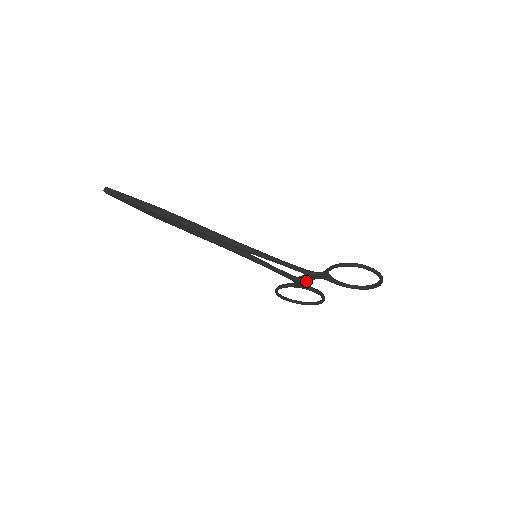
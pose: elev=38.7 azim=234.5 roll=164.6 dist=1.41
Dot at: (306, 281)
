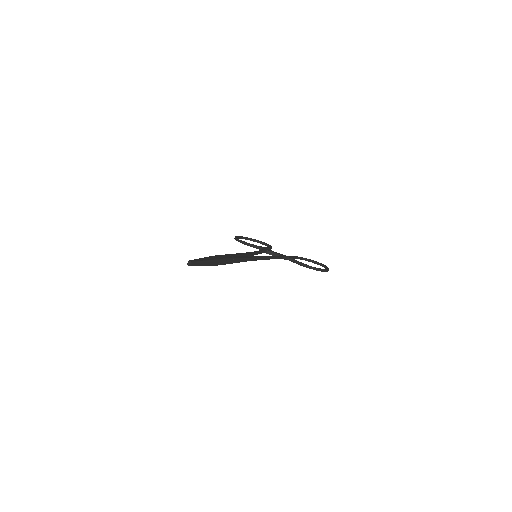
Dot at: occluded
